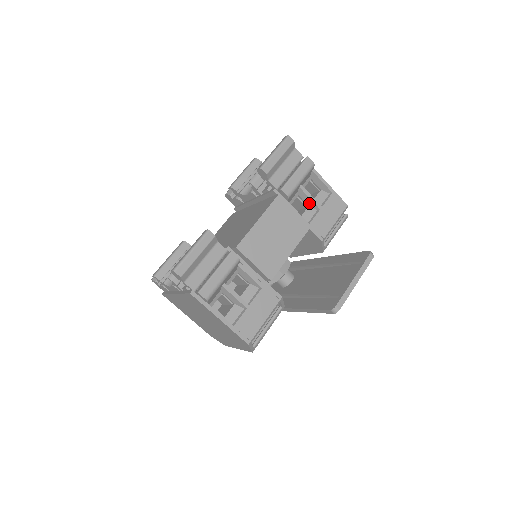
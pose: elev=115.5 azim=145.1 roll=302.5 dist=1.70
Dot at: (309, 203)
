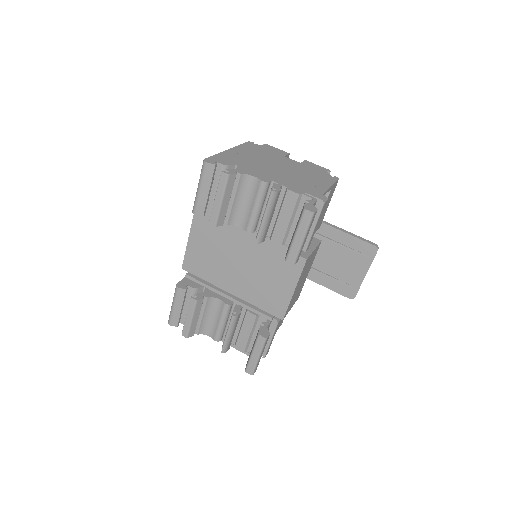
Dot at: occluded
